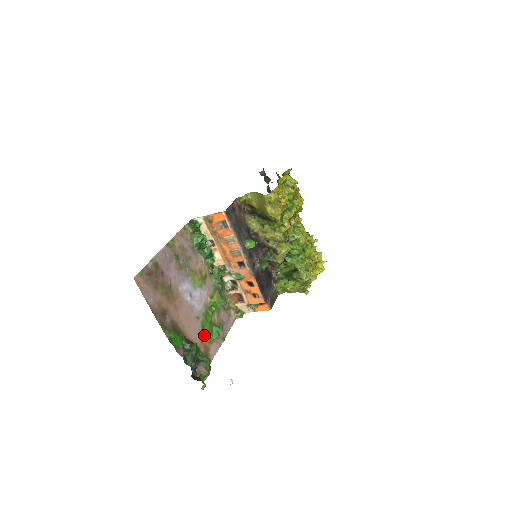
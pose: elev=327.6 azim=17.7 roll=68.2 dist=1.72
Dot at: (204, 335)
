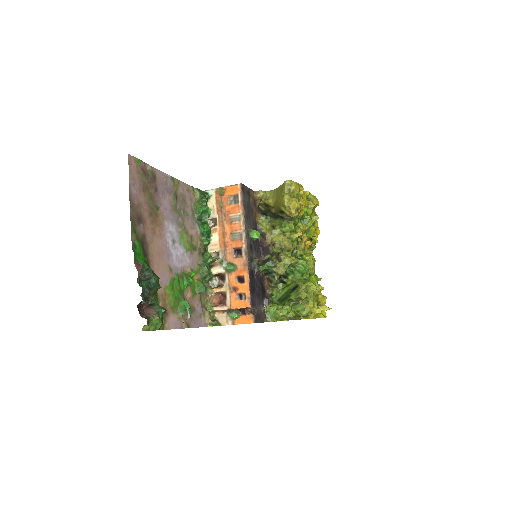
Dot at: (169, 294)
